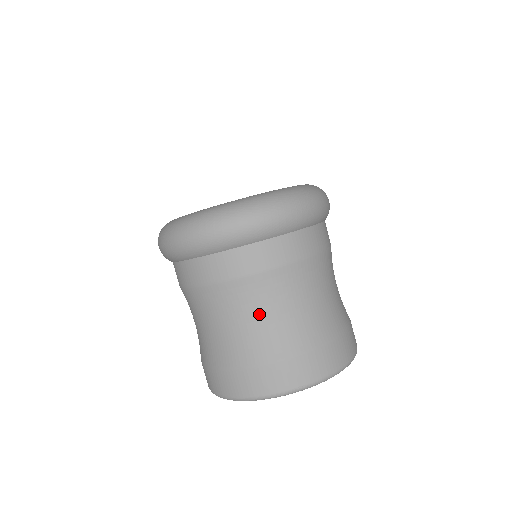
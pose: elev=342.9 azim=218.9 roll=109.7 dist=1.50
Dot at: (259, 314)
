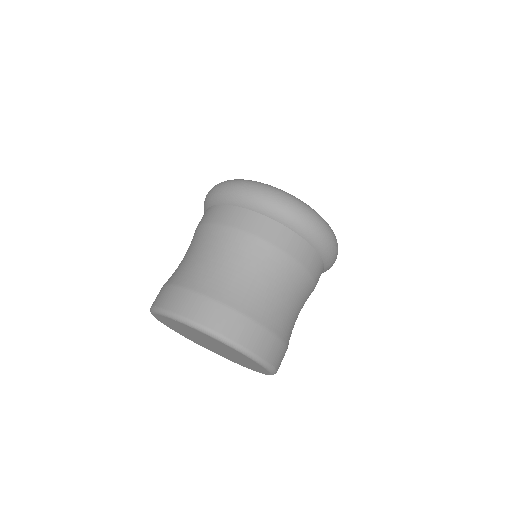
Dot at: (291, 299)
